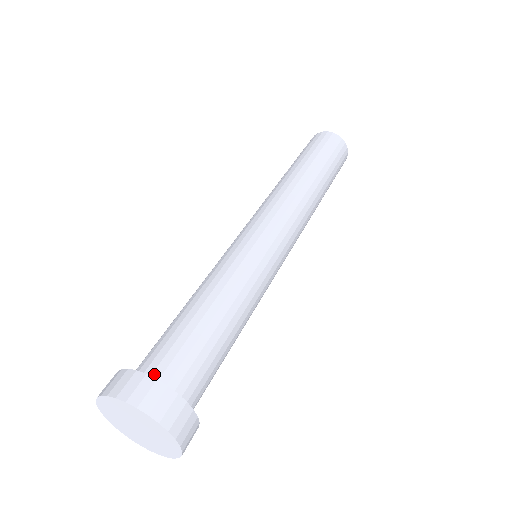
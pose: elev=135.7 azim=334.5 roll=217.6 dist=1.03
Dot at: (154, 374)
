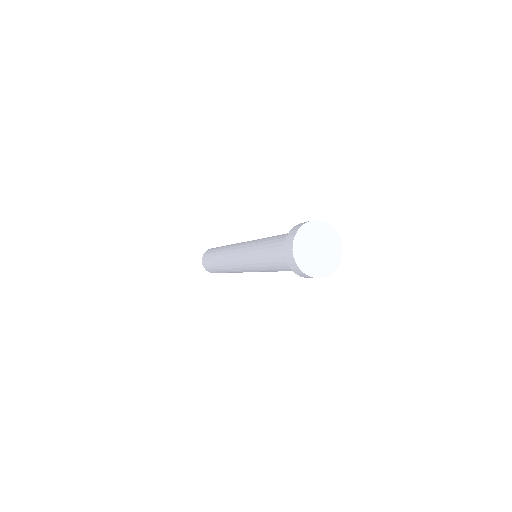
Dot at: occluded
